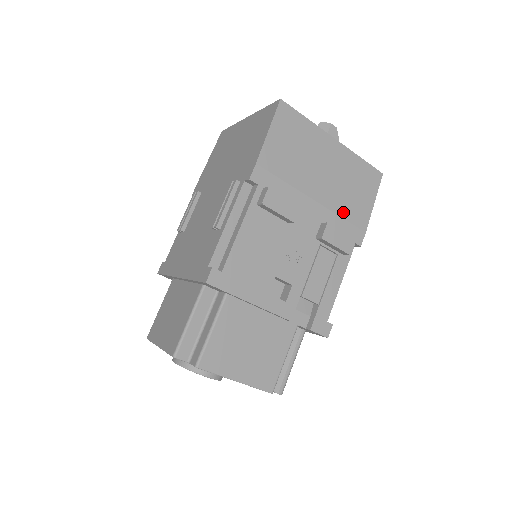
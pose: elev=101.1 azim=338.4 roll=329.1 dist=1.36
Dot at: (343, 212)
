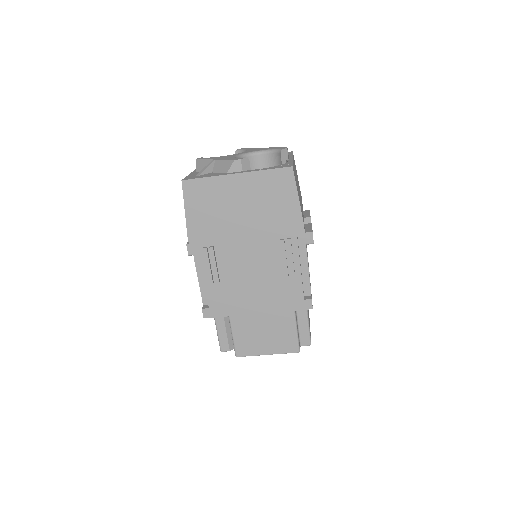
Dot at: (301, 199)
